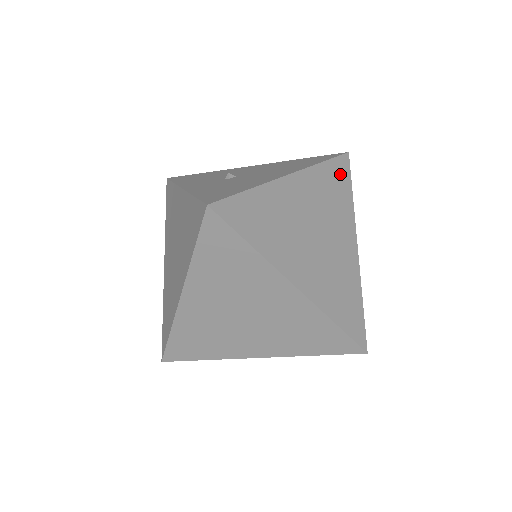
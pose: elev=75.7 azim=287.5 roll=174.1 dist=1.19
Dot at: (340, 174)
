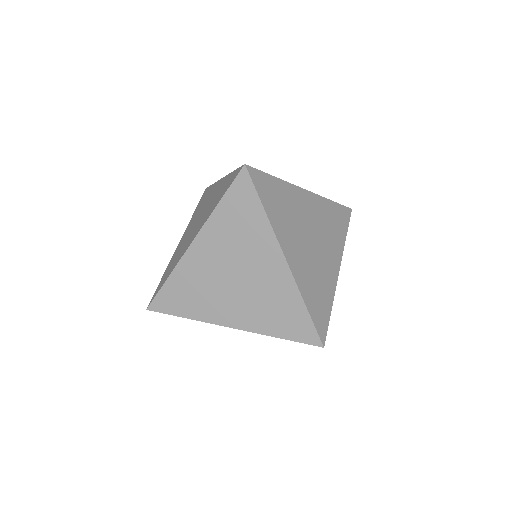
Dot at: (341, 217)
